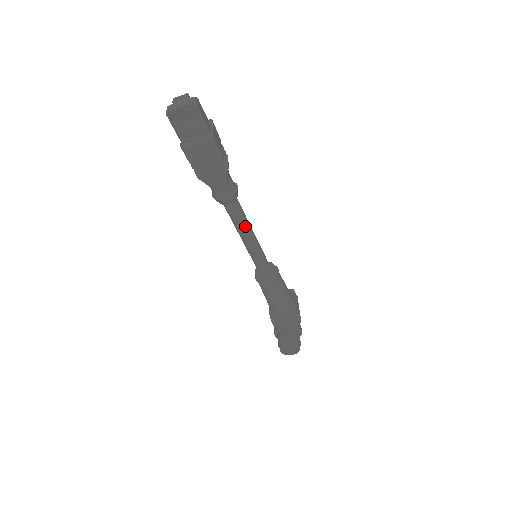
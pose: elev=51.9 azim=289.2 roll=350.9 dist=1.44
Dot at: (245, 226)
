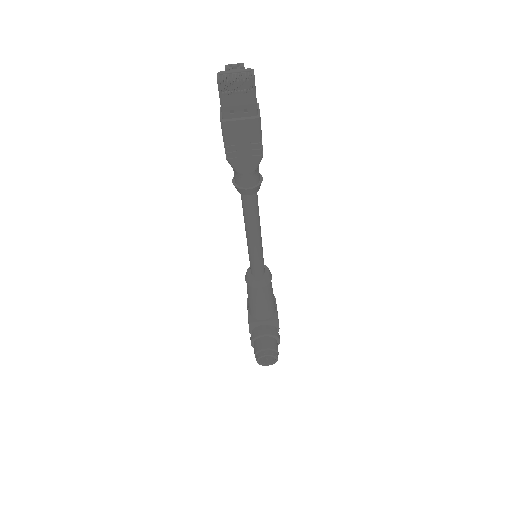
Dot at: (256, 222)
